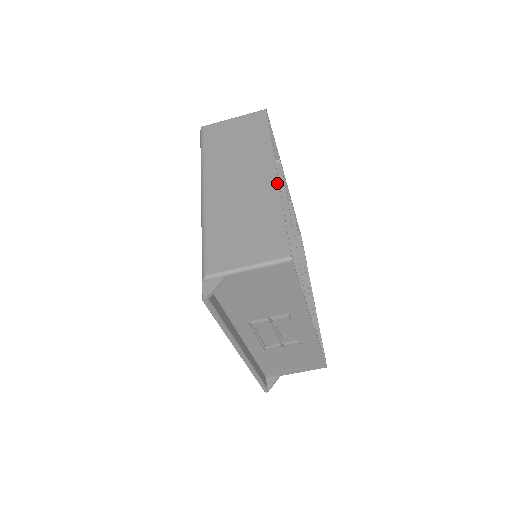
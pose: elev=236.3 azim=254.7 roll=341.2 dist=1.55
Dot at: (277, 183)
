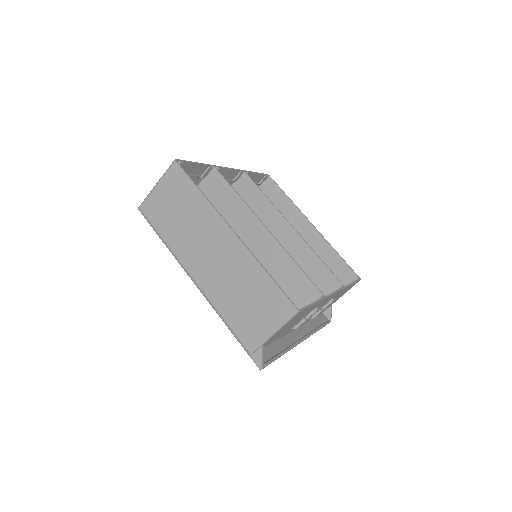
Dot at: (241, 243)
